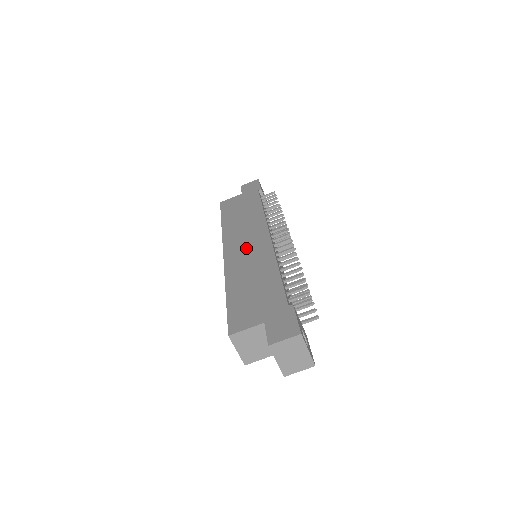
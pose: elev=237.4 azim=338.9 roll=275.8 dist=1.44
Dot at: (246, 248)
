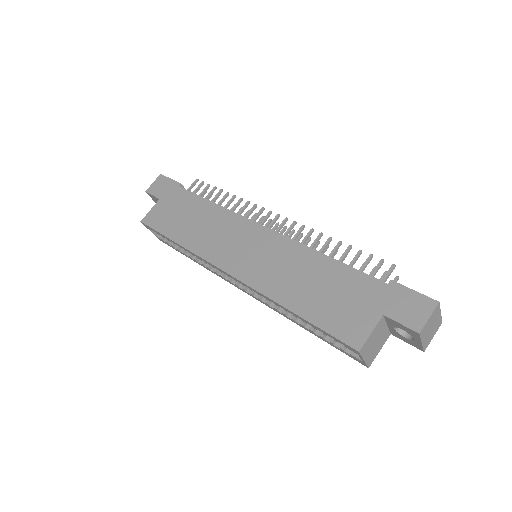
Dot at: (252, 253)
